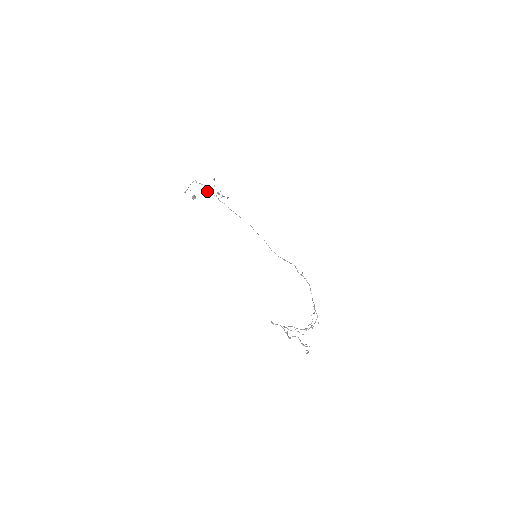
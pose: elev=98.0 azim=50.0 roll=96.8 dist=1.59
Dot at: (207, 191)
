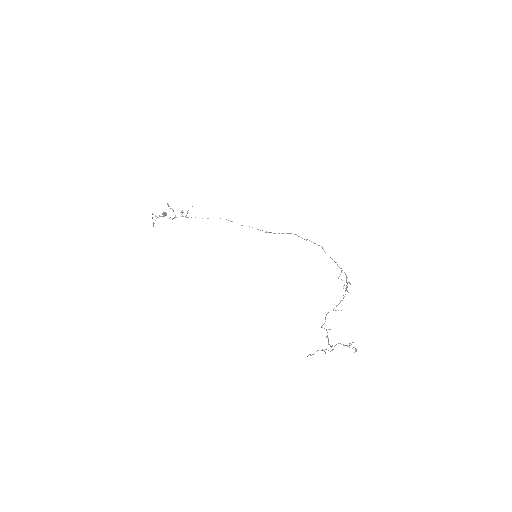
Dot at: occluded
